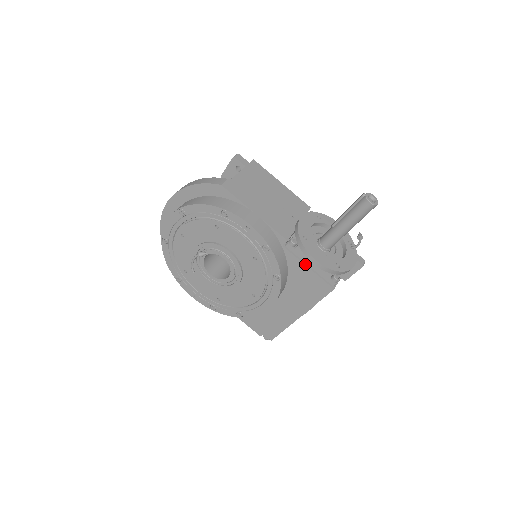
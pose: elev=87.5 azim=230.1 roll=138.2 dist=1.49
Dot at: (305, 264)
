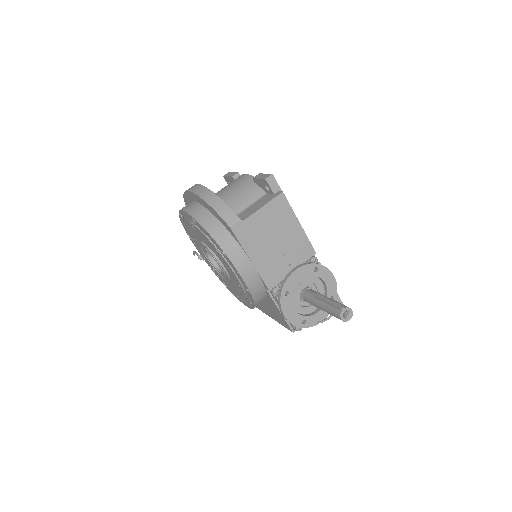
Dot at: (278, 308)
